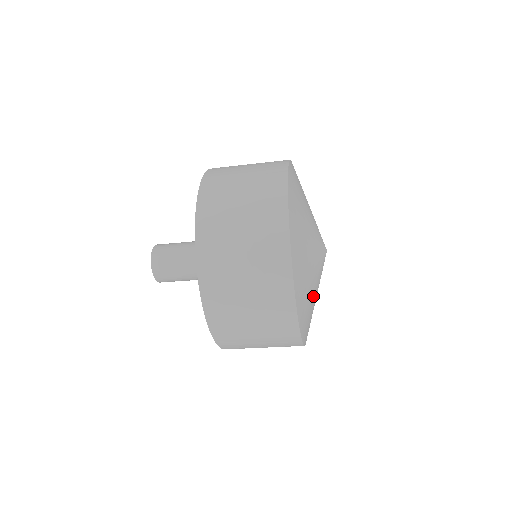
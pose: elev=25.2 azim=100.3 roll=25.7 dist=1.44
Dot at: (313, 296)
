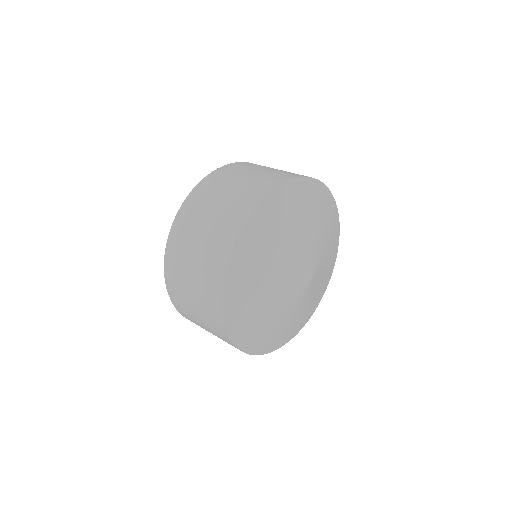
Dot at: (306, 308)
